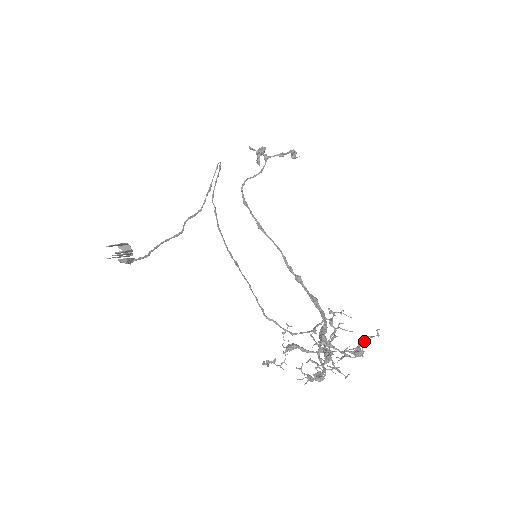
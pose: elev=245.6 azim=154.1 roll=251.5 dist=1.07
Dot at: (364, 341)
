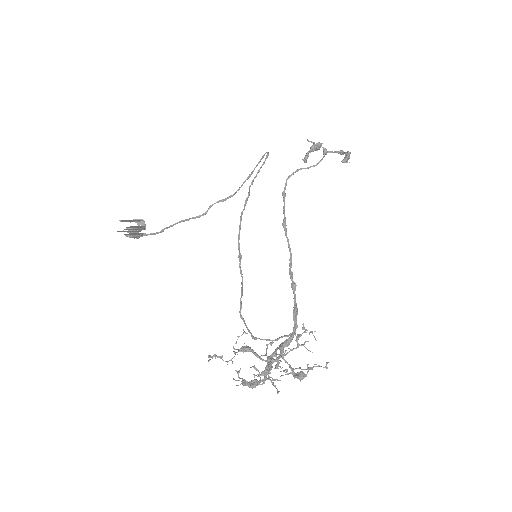
Dot at: occluded
